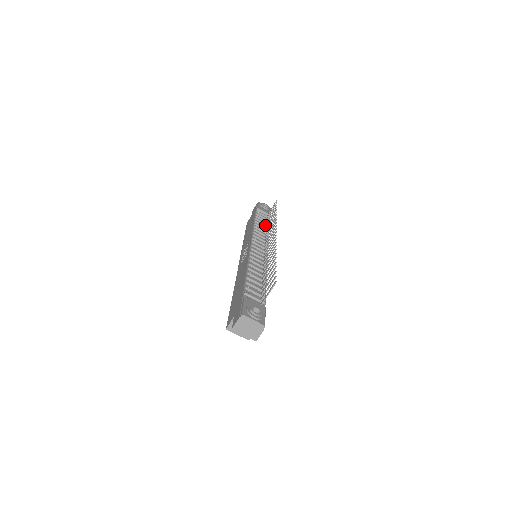
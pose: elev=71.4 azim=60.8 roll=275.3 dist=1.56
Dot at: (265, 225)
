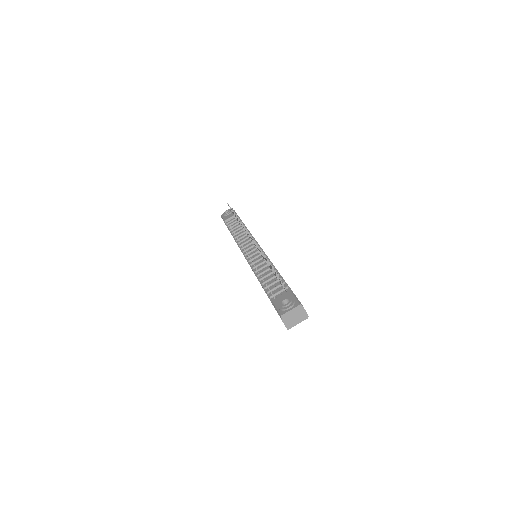
Dot at: (240, 226)
